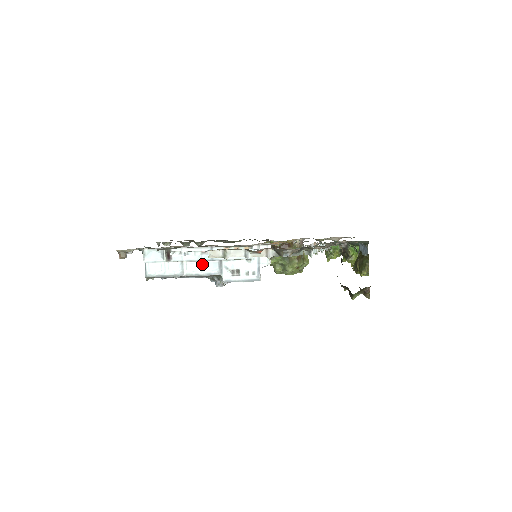
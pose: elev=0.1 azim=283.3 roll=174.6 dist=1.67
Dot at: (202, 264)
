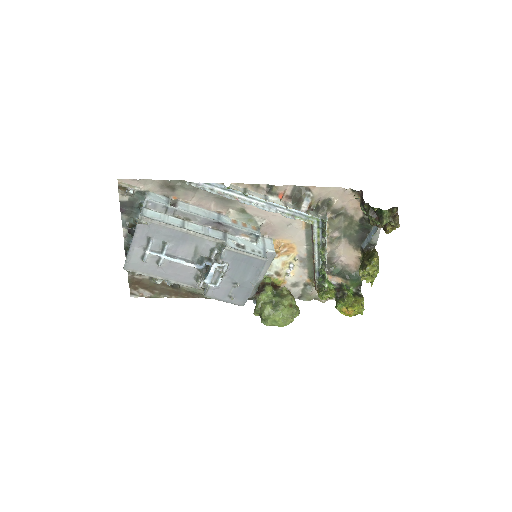
Dot at: (205, 229)
